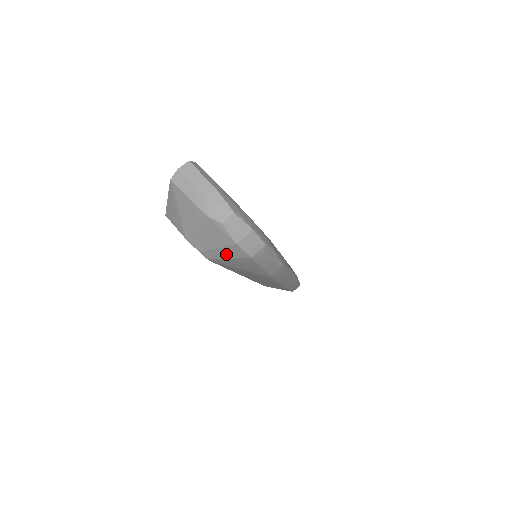
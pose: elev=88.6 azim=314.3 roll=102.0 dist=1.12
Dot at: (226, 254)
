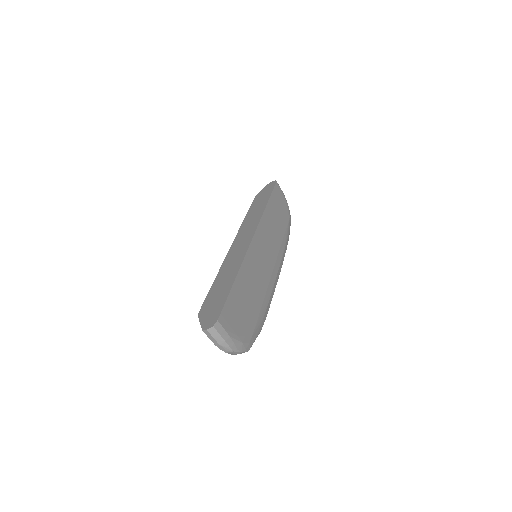
Dot at: occluded
